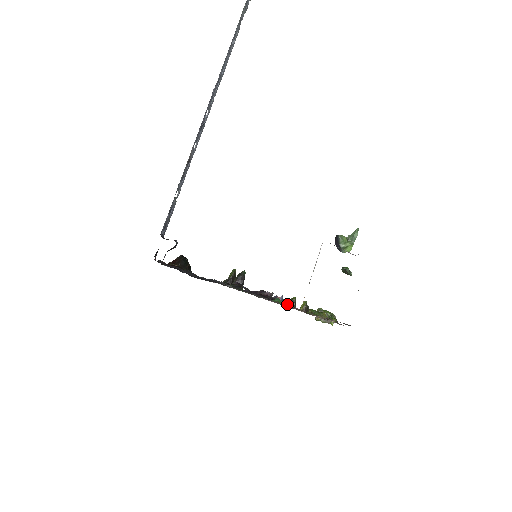
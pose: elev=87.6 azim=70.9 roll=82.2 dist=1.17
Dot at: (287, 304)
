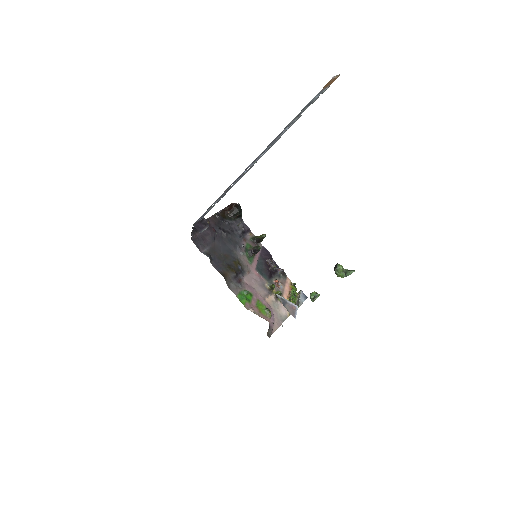
Dot at: (269, 285)
